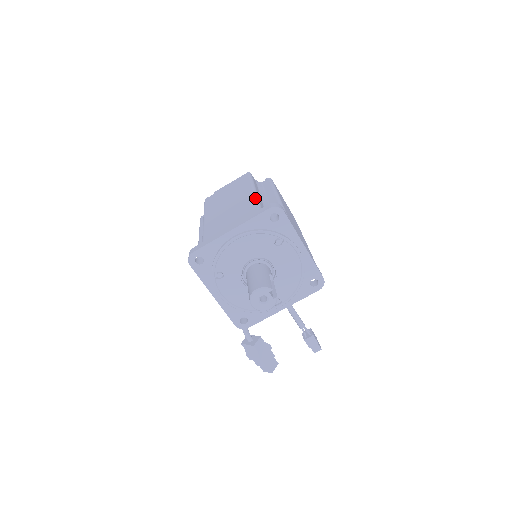
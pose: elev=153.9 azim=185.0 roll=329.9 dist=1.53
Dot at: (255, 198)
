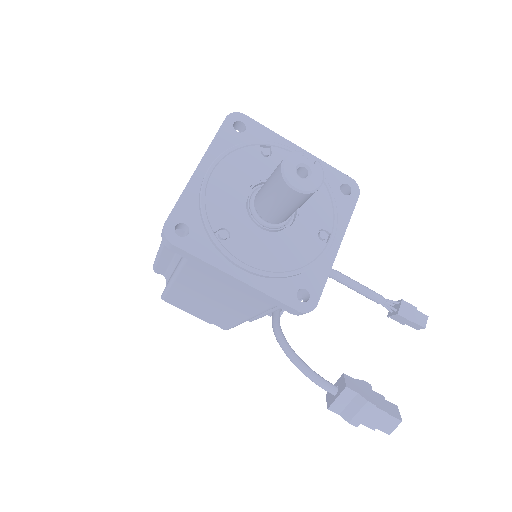
Dot at: occluded
